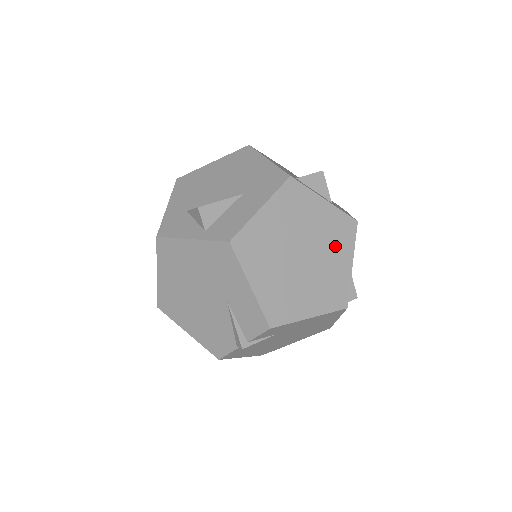
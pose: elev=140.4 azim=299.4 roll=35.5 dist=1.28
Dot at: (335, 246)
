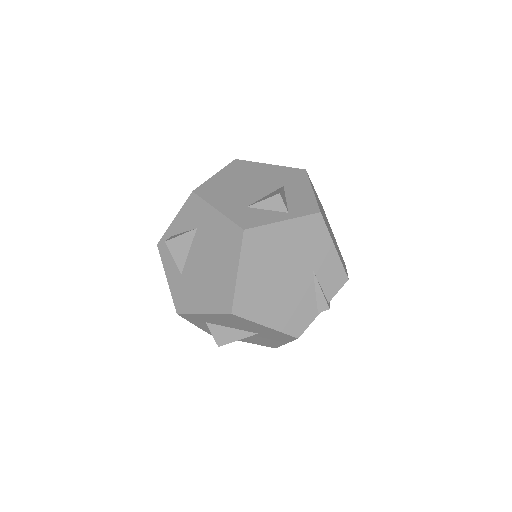
Dot at: occluded
